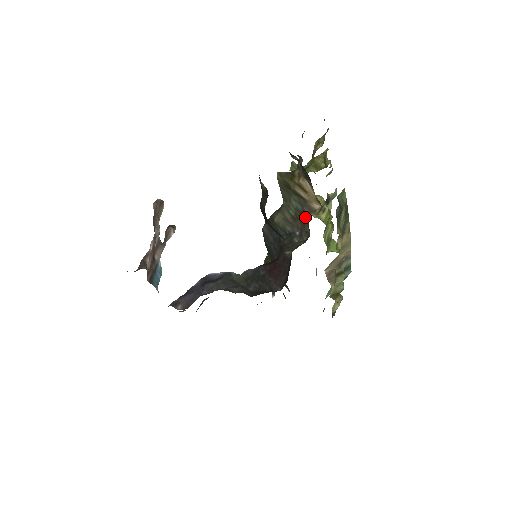
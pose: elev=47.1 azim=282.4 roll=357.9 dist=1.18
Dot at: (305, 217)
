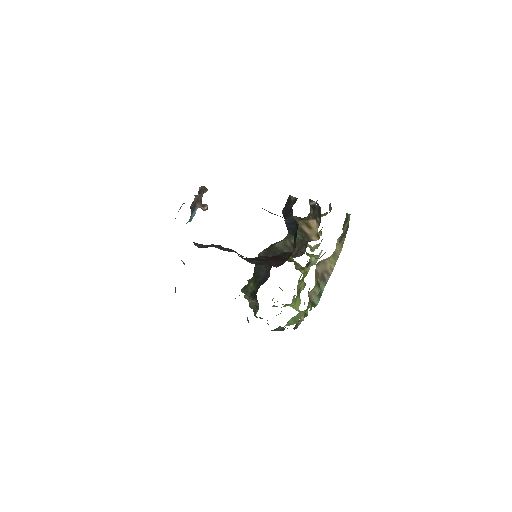
Dot at: (304, 242)
